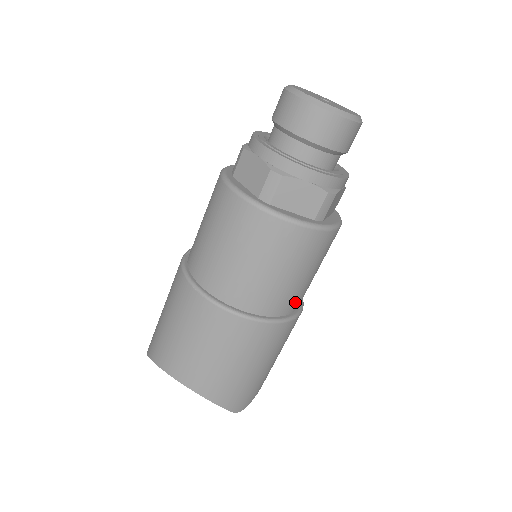
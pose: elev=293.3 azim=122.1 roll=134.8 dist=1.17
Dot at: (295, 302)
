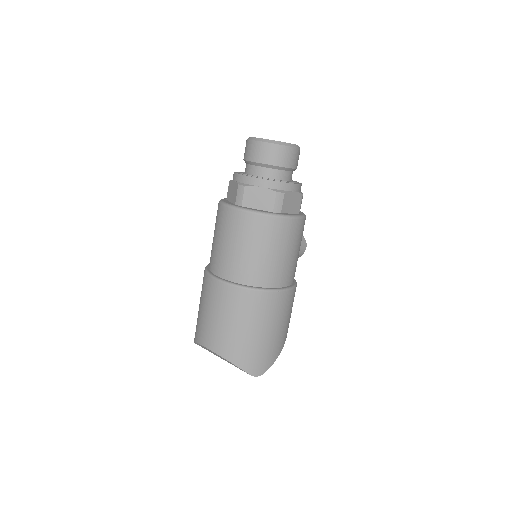
Dot at: (278, 277)
